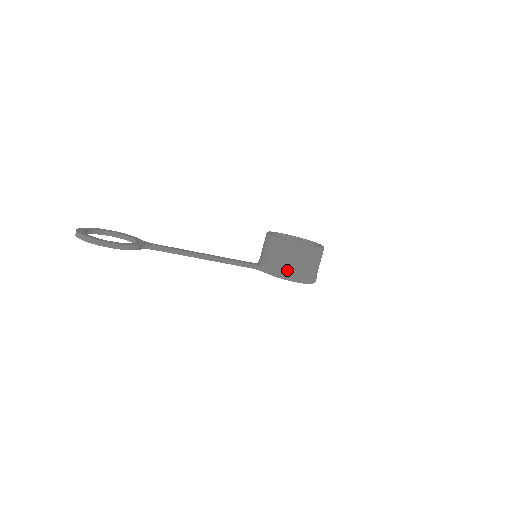
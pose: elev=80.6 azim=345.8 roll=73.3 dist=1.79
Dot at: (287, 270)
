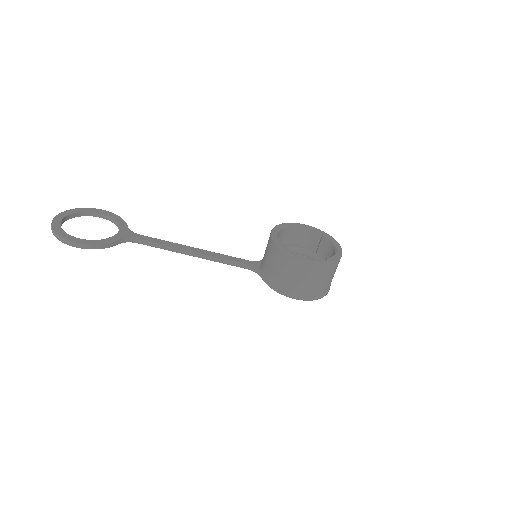
Dot at: (283, 284)
